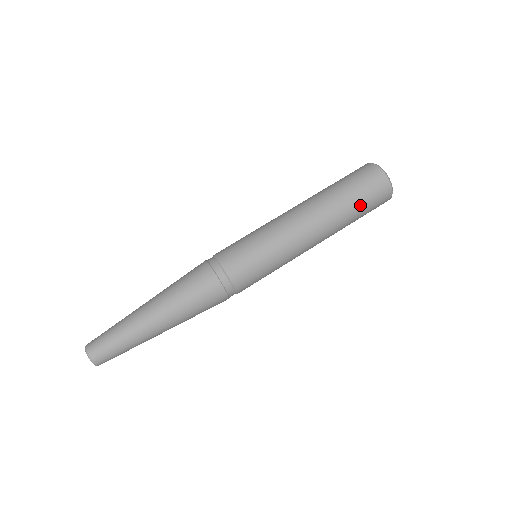
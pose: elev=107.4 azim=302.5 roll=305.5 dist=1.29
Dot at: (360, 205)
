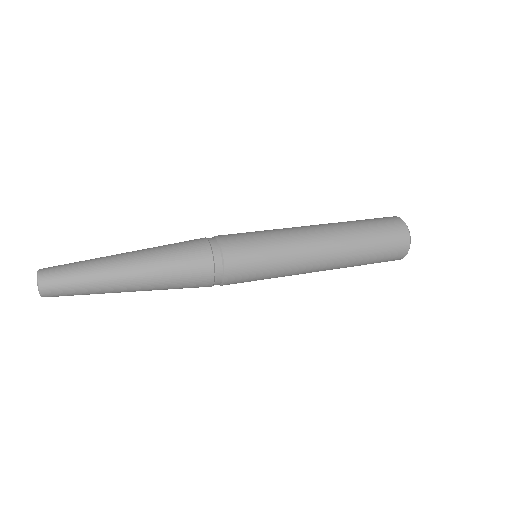
Dot at: (370, 226)
